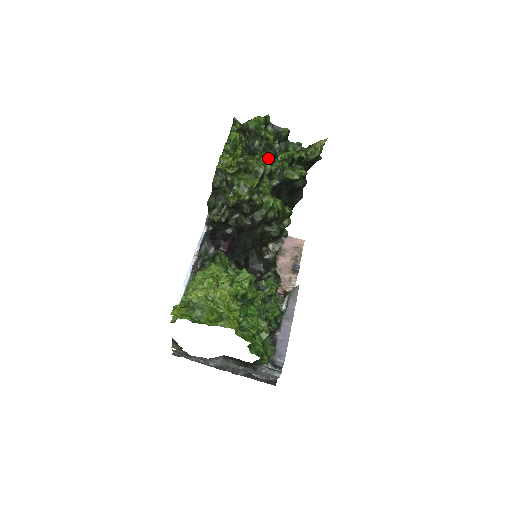
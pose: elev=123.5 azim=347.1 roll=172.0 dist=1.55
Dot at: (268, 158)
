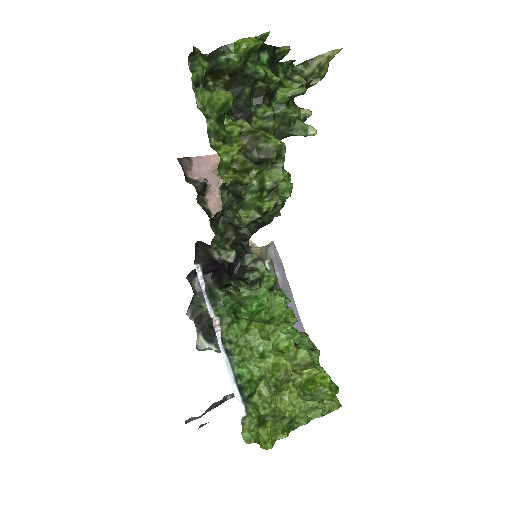
Dot at: (277, 120)
